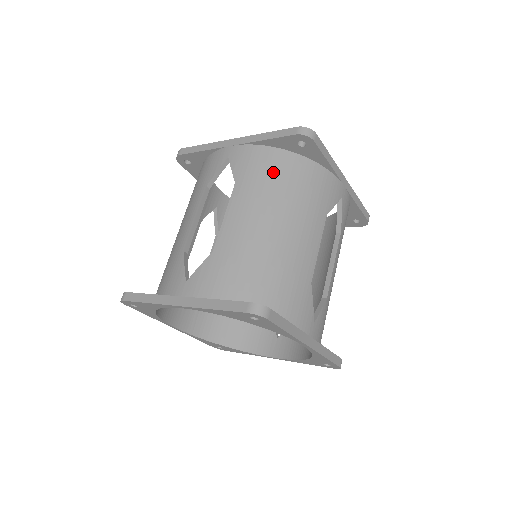
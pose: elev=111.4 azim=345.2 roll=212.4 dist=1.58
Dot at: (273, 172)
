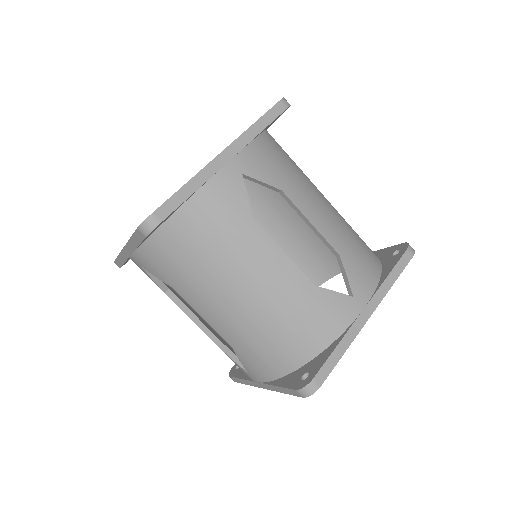
Dot at: (178, 258)
